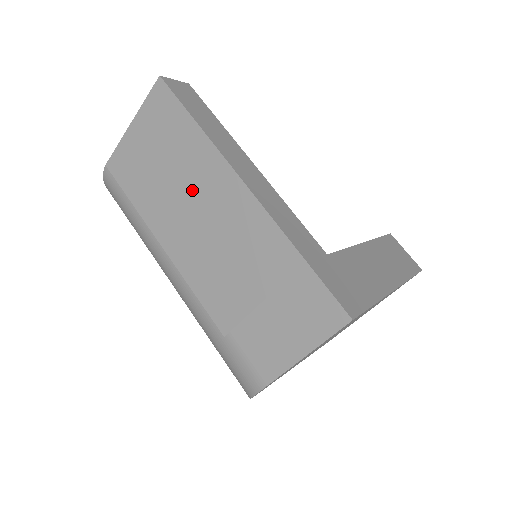
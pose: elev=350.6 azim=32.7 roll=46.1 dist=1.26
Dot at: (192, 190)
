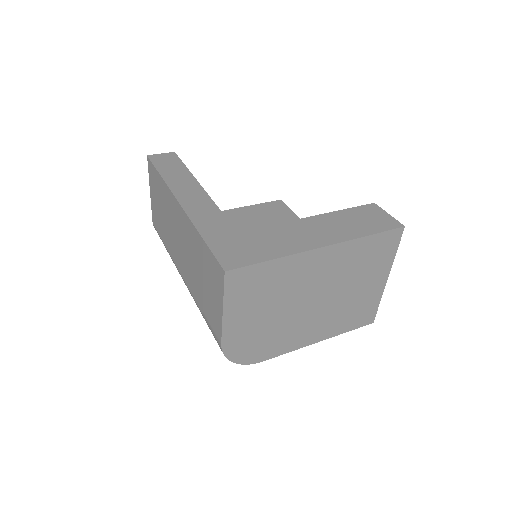
Dot at: (170, 219)
